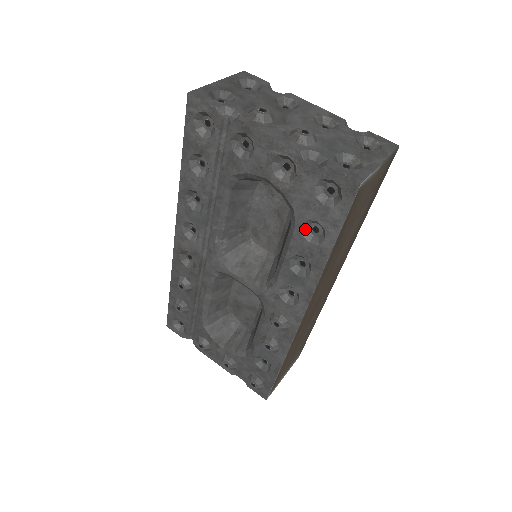
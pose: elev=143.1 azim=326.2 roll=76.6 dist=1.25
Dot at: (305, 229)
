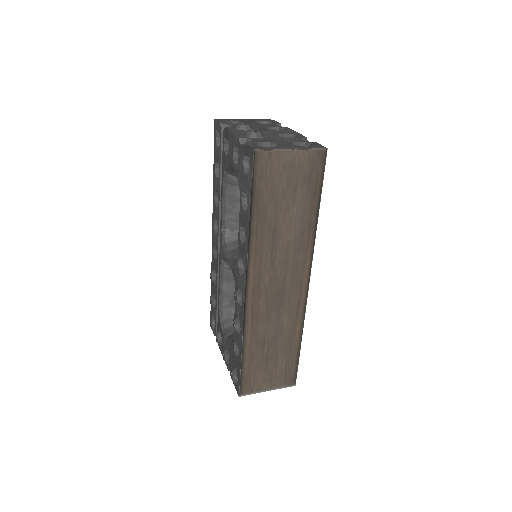
Dot at: (244, 201)
